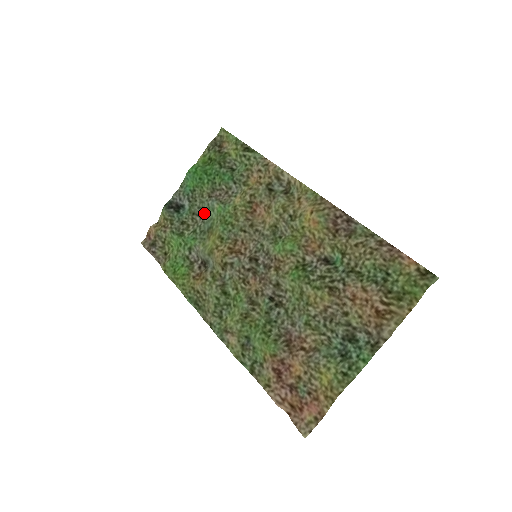
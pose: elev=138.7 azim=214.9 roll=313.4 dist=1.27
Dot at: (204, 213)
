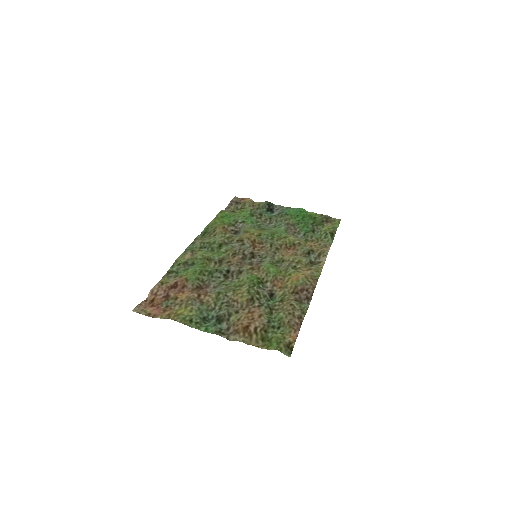
Dot at: (274, 224)
